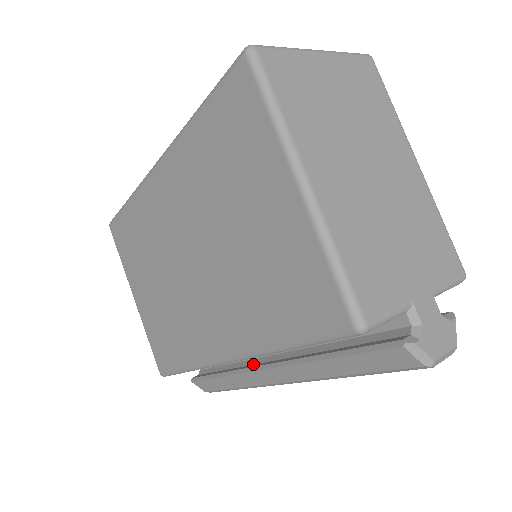
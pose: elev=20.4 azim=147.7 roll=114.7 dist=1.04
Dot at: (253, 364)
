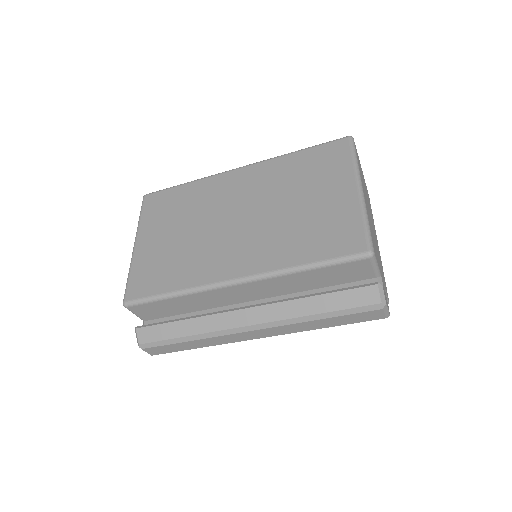
Dot at: occluded
